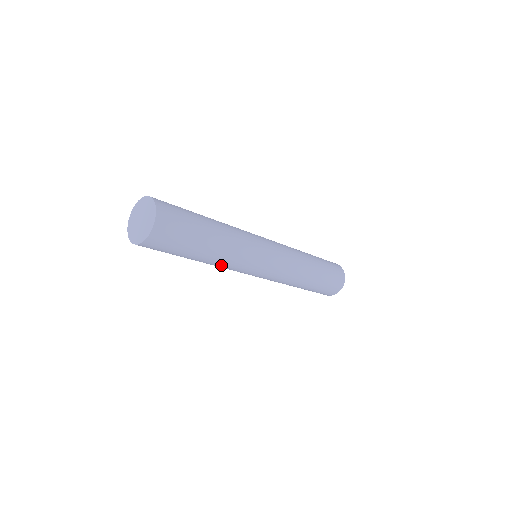
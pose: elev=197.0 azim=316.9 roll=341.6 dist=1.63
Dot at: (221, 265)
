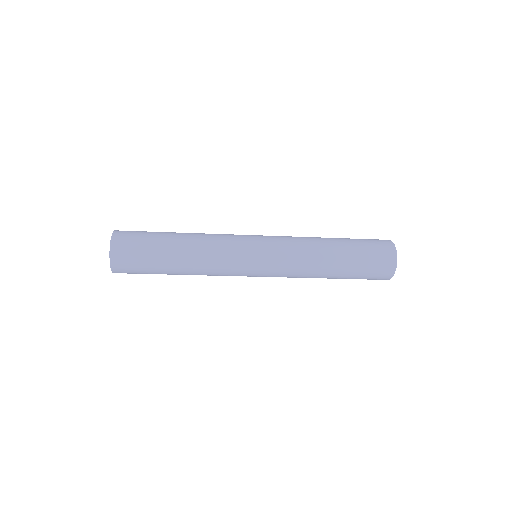
Dot at: occluded
